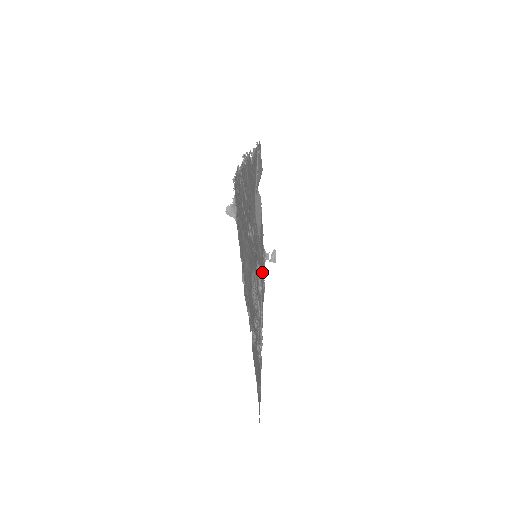
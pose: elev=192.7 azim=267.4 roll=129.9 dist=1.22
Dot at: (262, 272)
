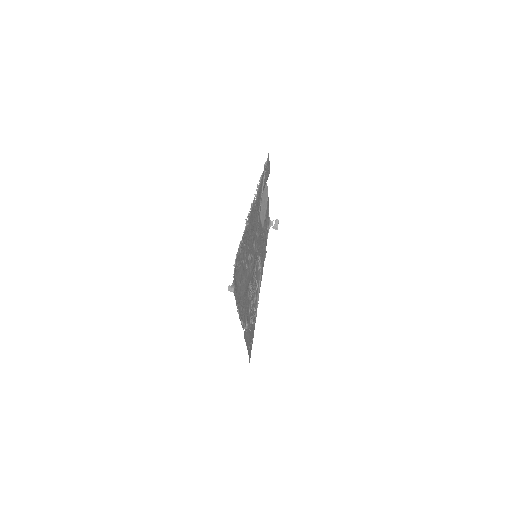
Dot at: (264, 245)
